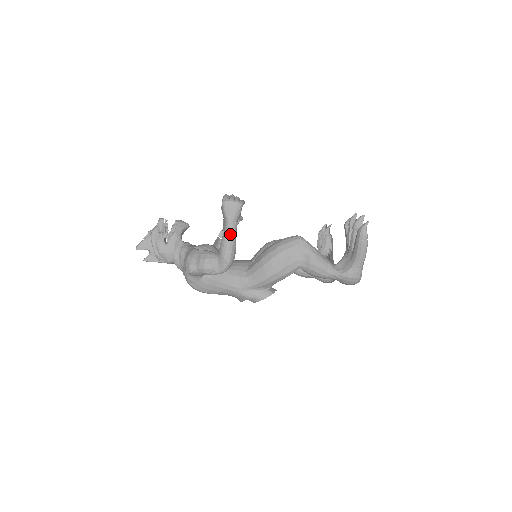
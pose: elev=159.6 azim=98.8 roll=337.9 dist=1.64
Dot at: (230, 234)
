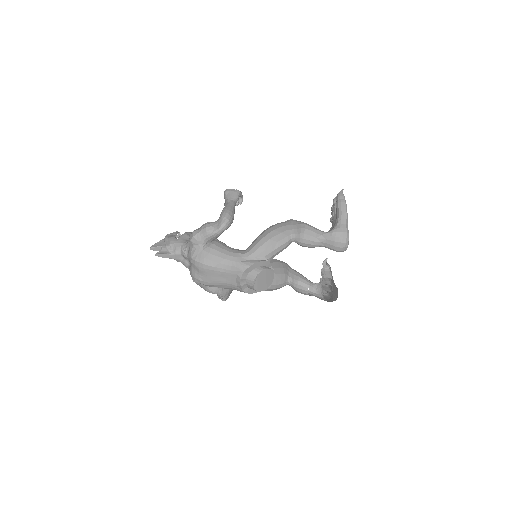
Dot at: (229, 204)
